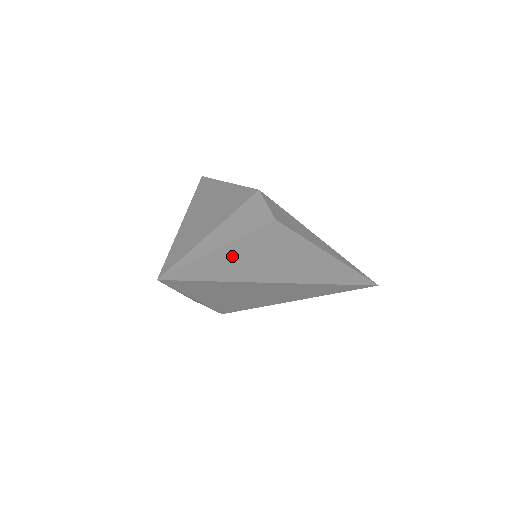
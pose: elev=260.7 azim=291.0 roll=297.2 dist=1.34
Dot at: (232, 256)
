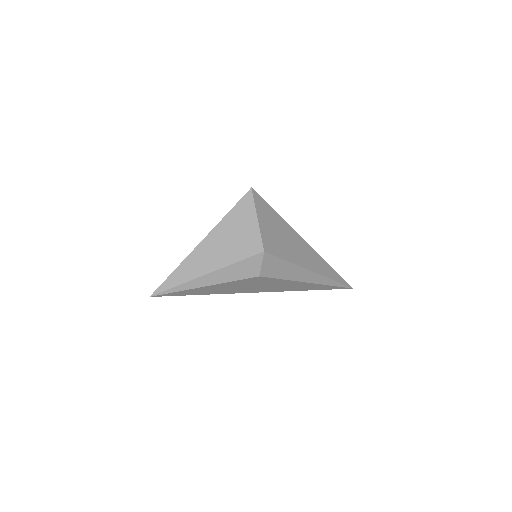
Dot at: (211, 288)
